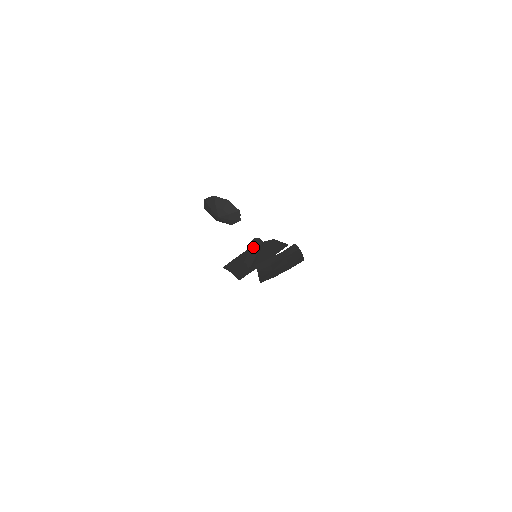
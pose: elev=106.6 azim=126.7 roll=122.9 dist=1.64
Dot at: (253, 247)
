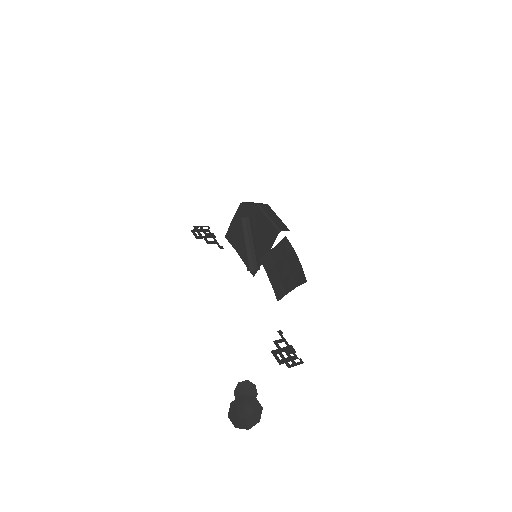
Dot at: (246, 239)
